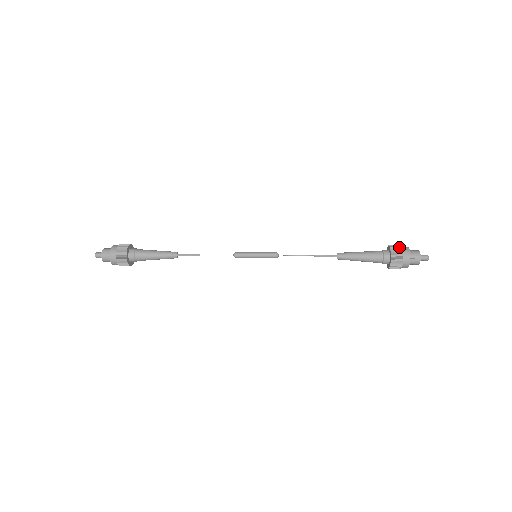
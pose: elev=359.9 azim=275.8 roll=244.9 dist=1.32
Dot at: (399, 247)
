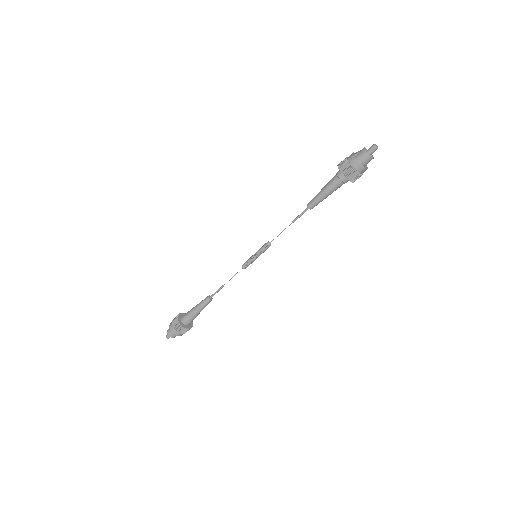
Dot at: occluded
